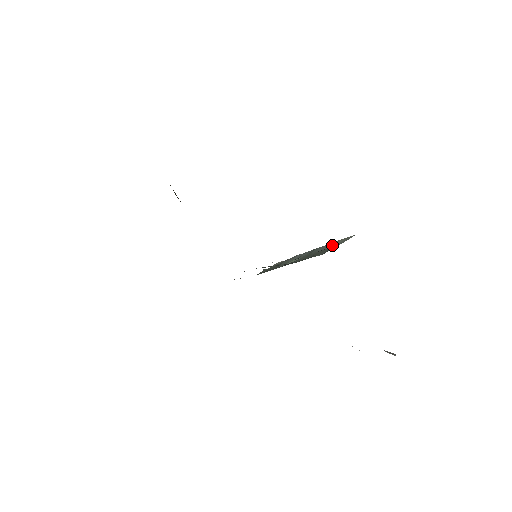
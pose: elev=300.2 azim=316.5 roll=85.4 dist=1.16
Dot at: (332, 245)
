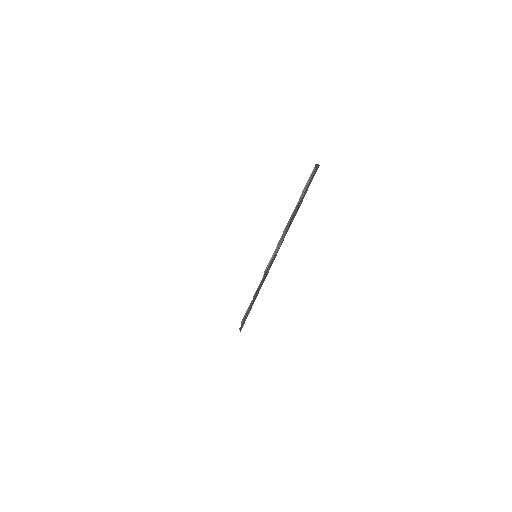
Dot at: occluded
